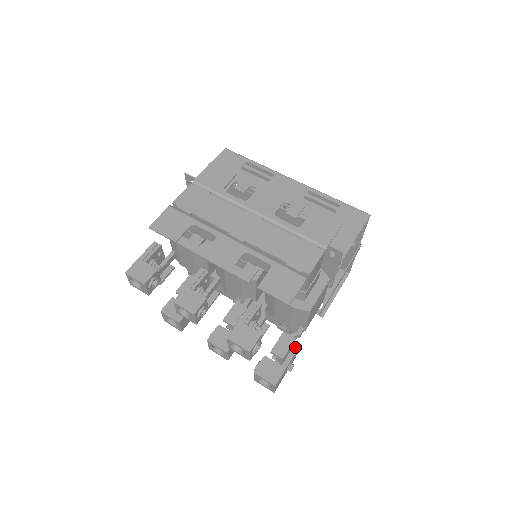
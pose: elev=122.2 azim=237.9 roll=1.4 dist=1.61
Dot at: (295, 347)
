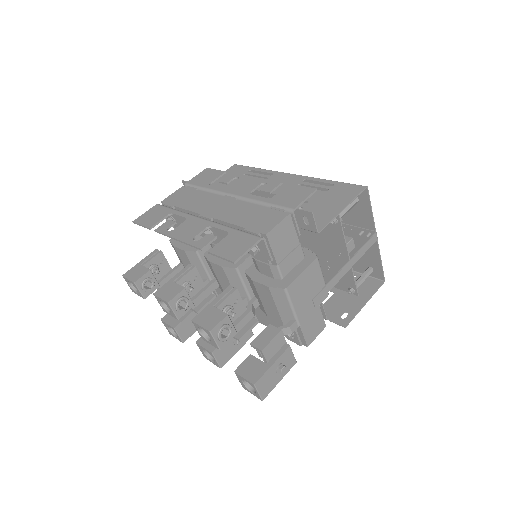
Dot at: (286, 344)
